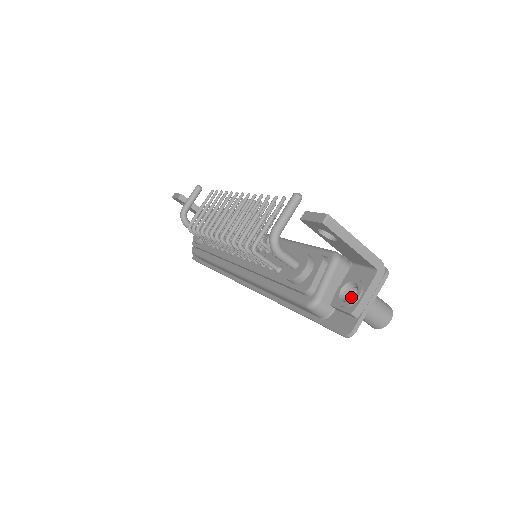
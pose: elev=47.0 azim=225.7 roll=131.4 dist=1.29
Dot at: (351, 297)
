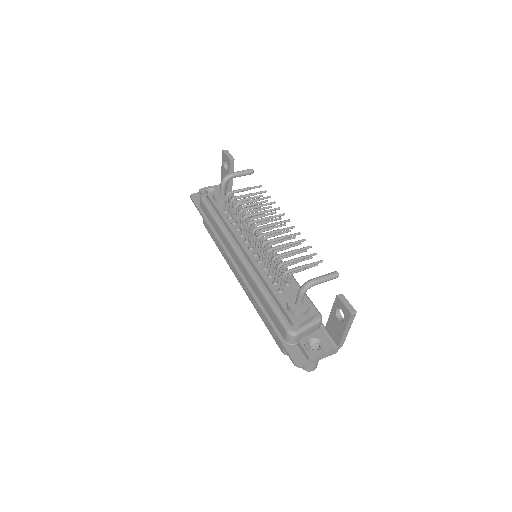
Dot at: (310, 345)
